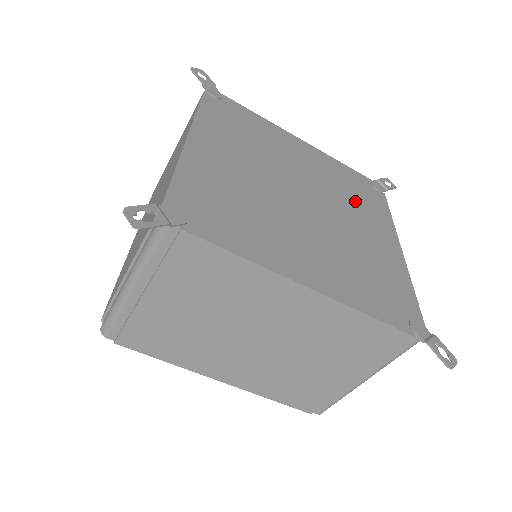
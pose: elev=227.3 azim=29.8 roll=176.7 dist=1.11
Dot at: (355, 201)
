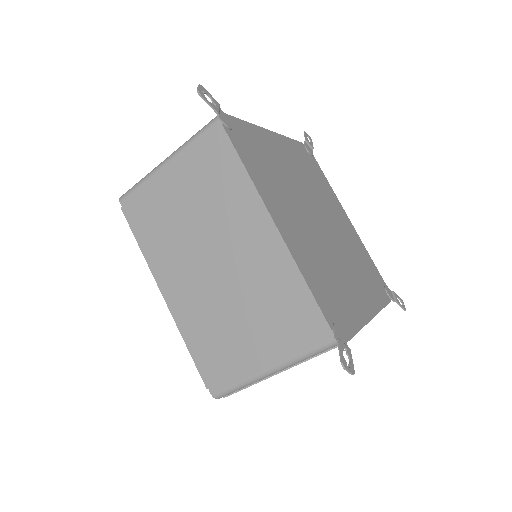
Dot at: (320, 188)
